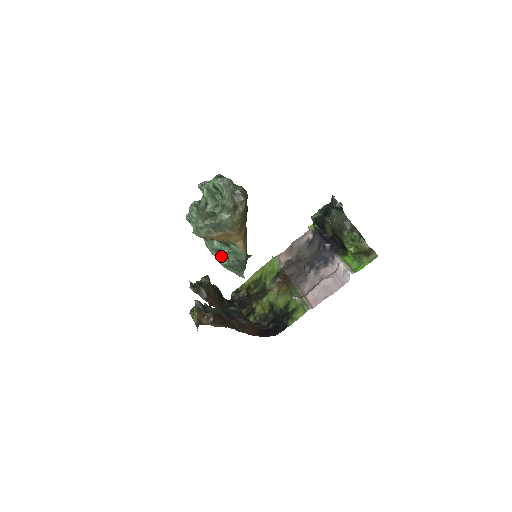
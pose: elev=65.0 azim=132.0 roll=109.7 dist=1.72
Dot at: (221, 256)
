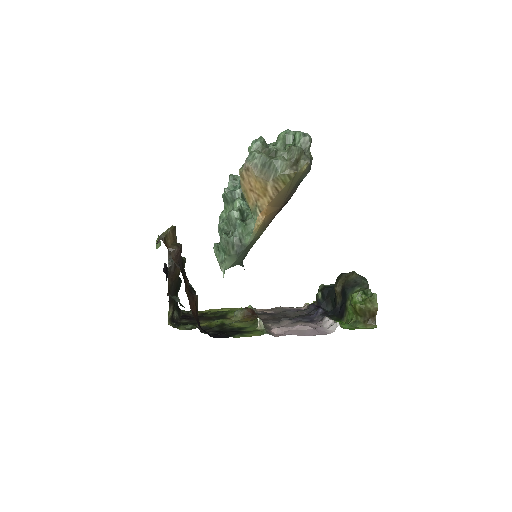
Dot at: (226, 230)
